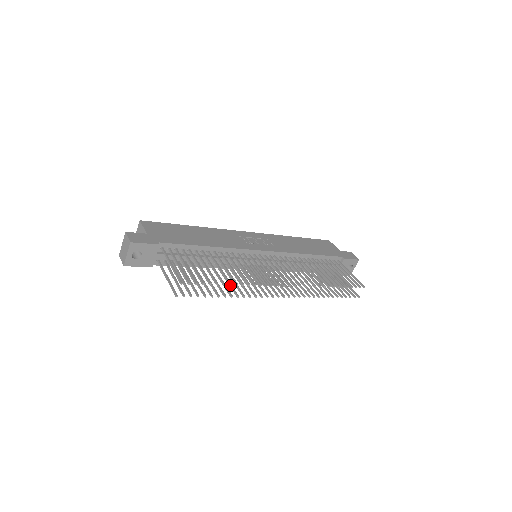
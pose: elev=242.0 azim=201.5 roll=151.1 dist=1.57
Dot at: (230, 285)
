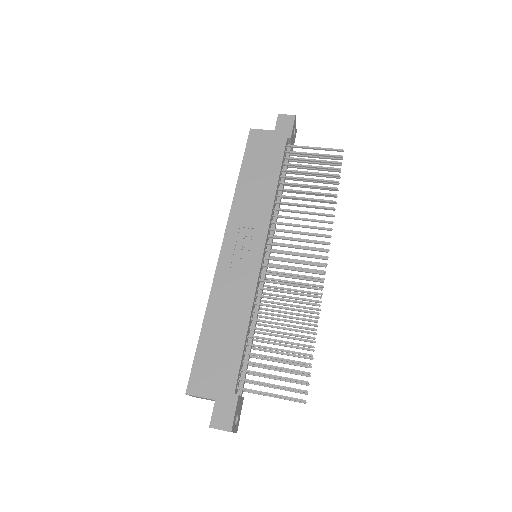
Dot at: occluded
